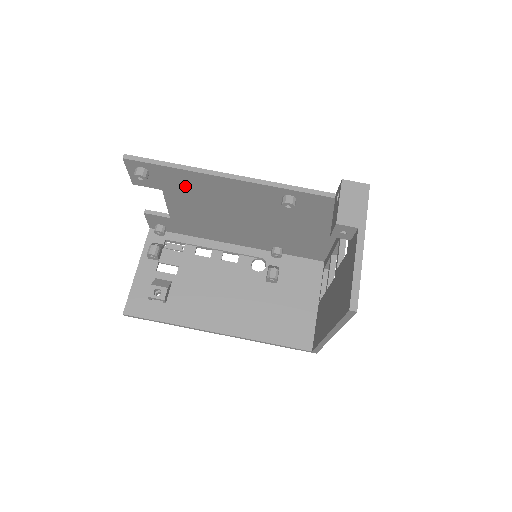
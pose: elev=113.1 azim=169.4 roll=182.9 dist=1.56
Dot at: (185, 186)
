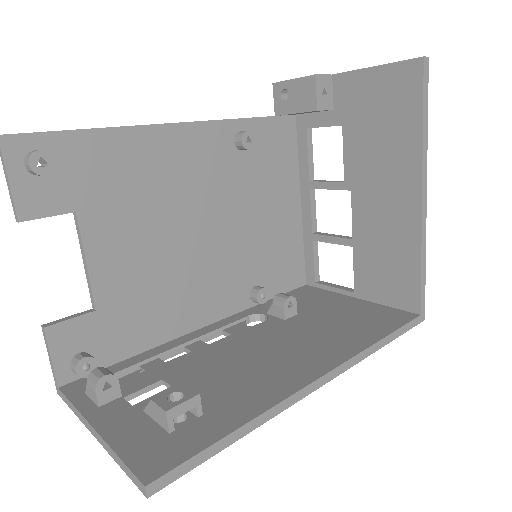
Dot at: (112, 178)
